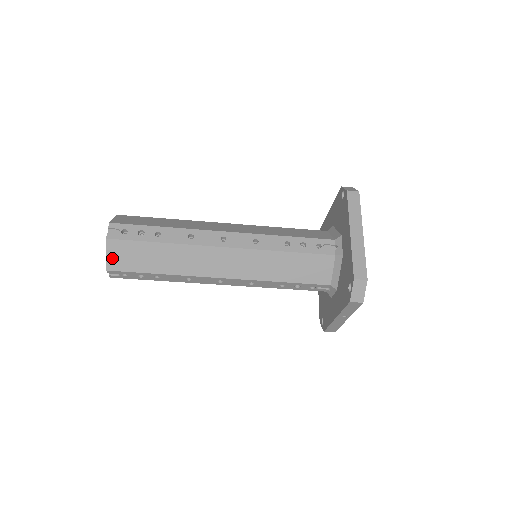
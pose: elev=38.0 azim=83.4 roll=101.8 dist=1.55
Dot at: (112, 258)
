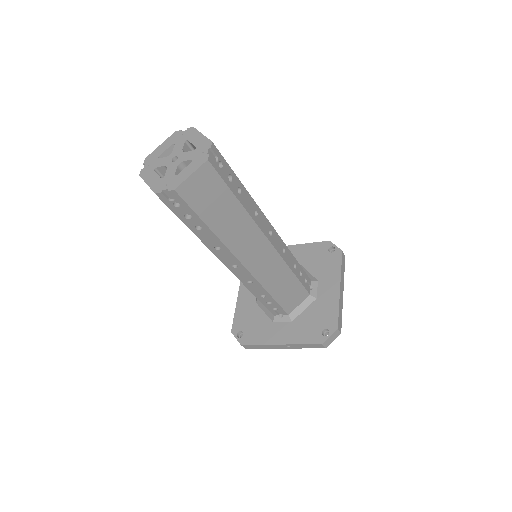
Dot at: (192, 182)
